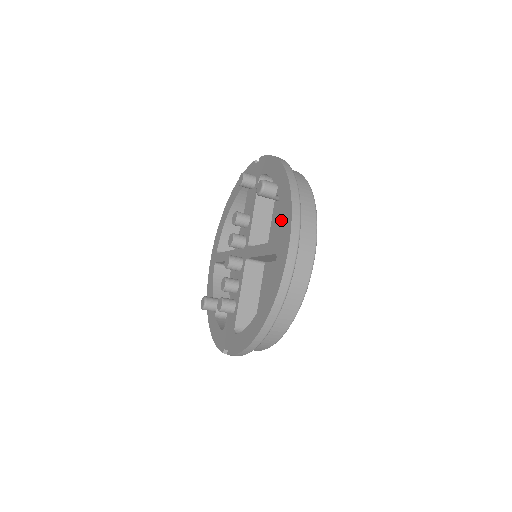
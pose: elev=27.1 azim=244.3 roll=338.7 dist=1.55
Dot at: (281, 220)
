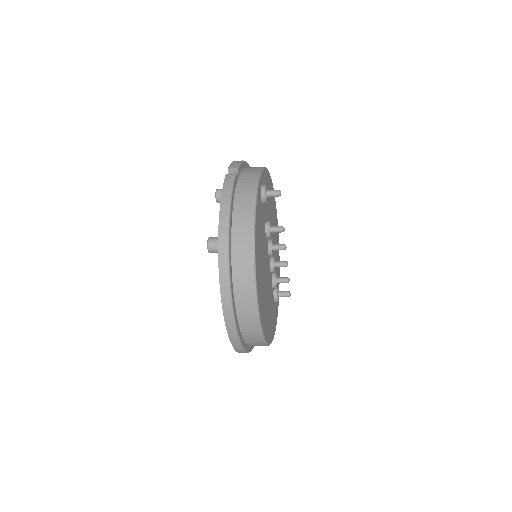
Dot at: occluded
